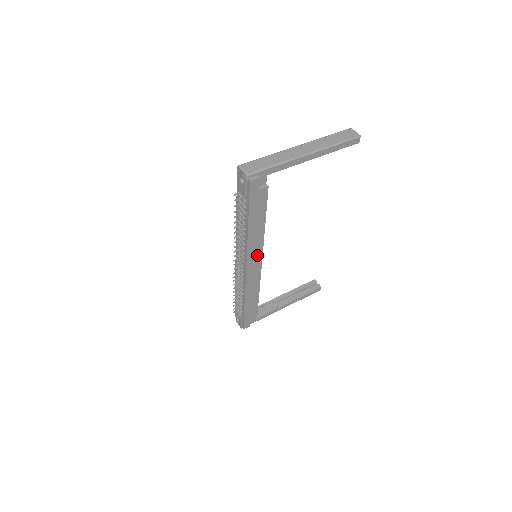
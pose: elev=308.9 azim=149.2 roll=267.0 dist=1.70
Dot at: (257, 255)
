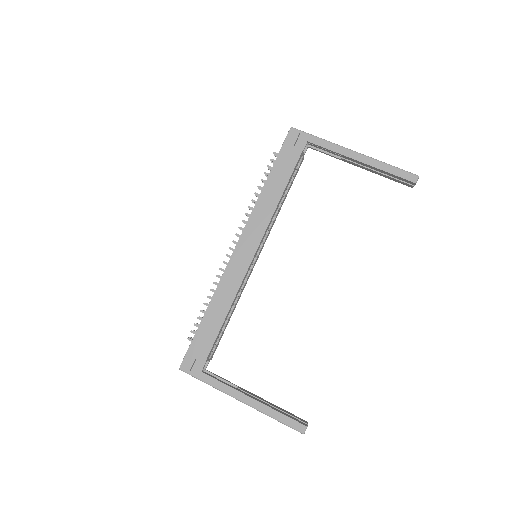
Dot at: (256, 236)
